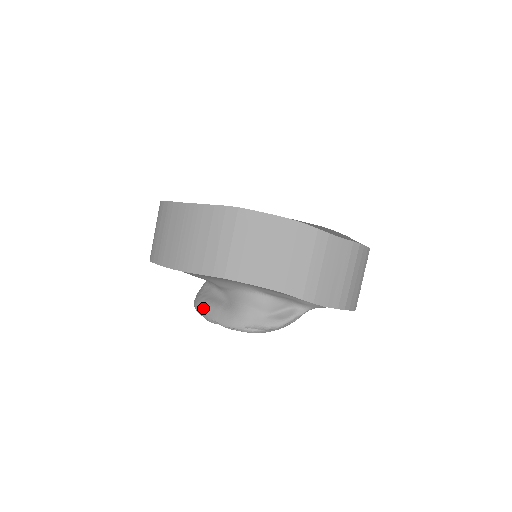
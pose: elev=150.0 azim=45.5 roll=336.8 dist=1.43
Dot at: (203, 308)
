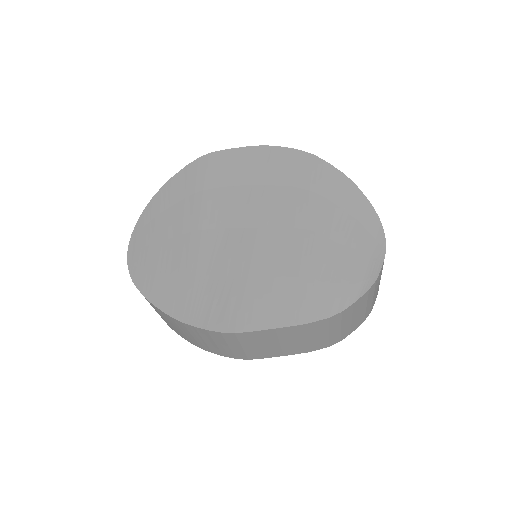
Dot at: occluded
